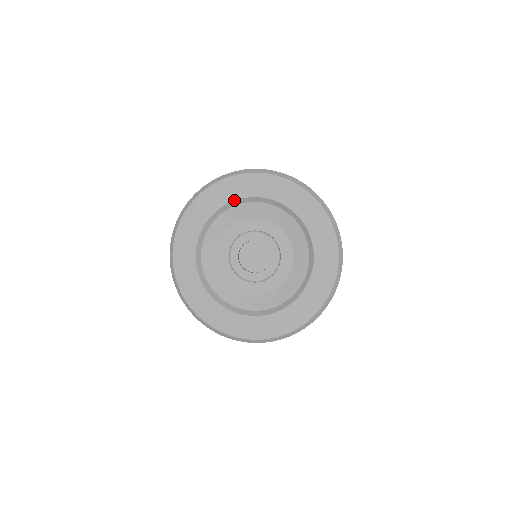
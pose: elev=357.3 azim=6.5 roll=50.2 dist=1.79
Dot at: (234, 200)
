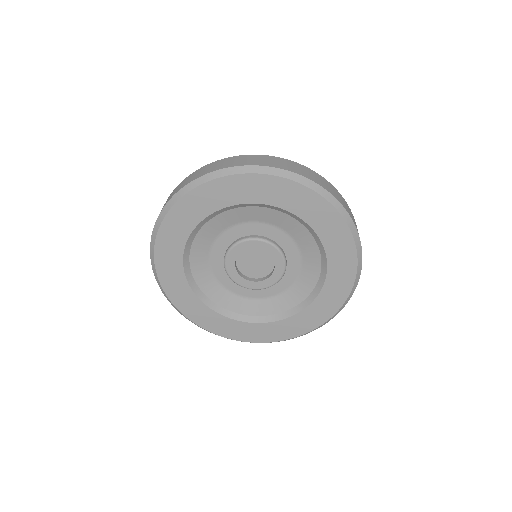
Dot at: (297, 215)
